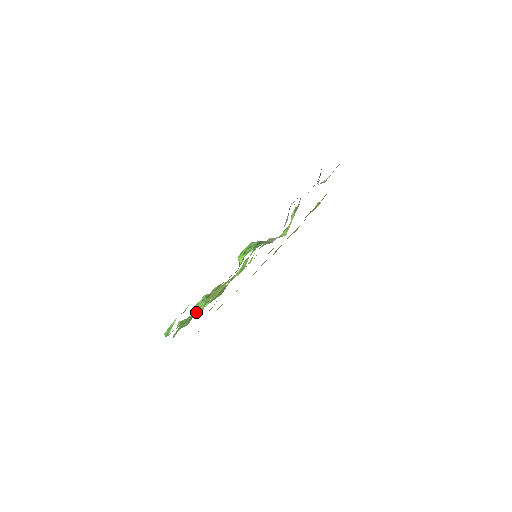
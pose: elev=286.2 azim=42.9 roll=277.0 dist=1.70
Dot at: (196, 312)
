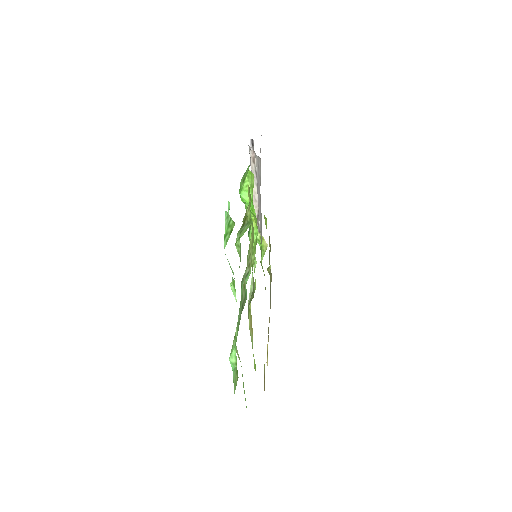
Dot at: occluded
